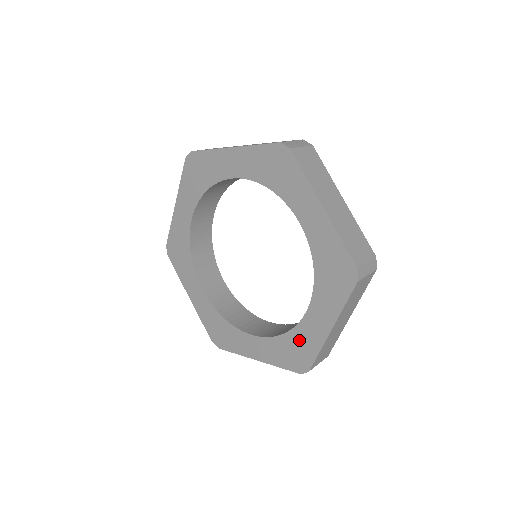
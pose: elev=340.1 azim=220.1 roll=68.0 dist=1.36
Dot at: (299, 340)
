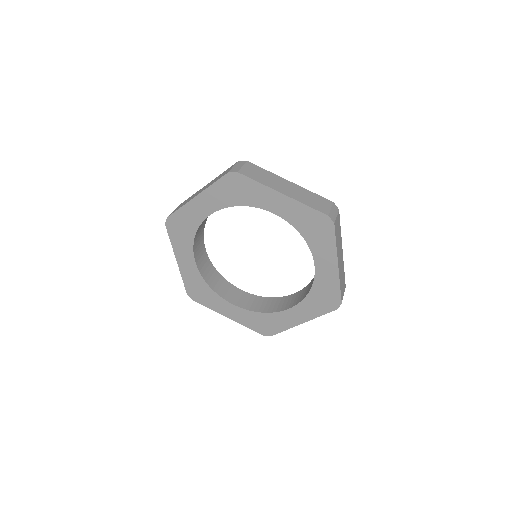
Dot at: (273, 320)
